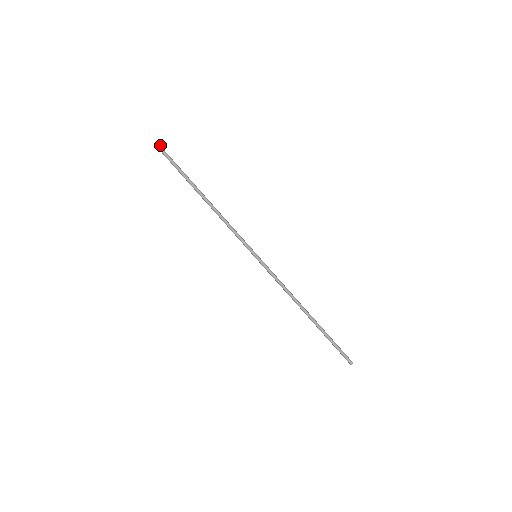
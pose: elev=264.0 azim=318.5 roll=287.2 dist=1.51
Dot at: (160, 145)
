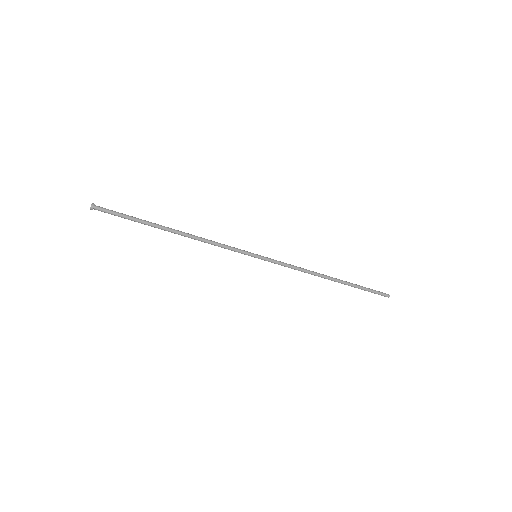
Dot at: (94, 204)
